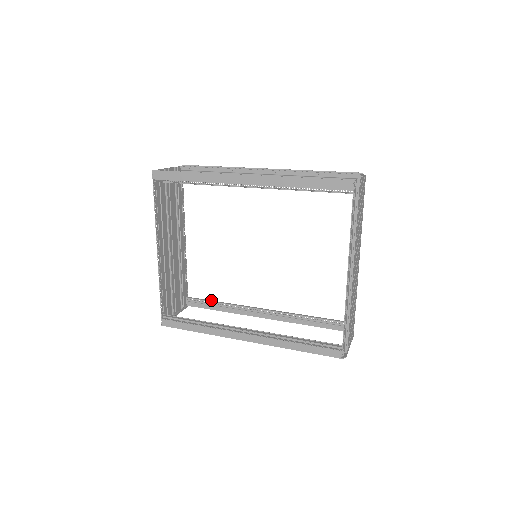
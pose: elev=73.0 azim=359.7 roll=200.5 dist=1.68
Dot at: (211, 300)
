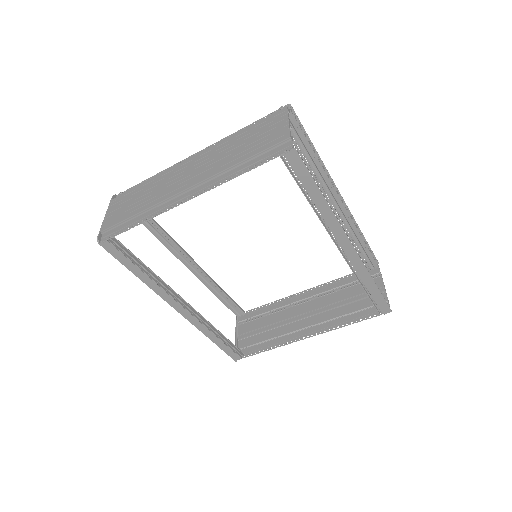
Dot at: occluded
